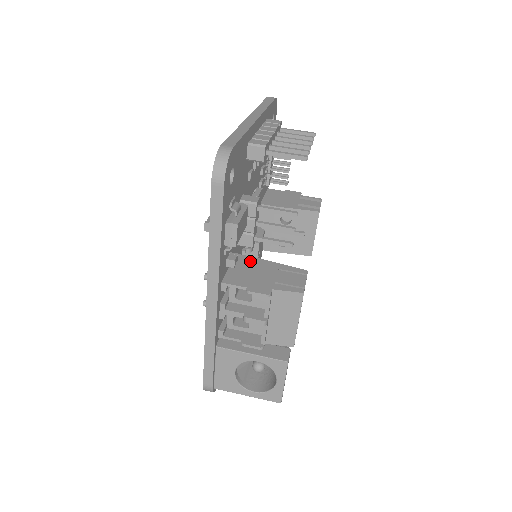
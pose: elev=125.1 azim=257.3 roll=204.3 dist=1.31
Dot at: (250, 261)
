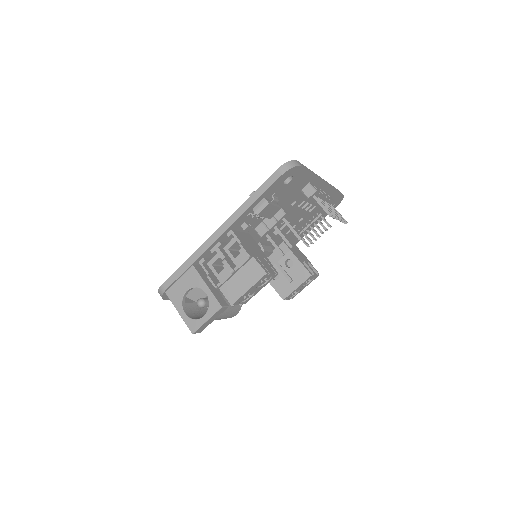
Dot at: (254, 242)
